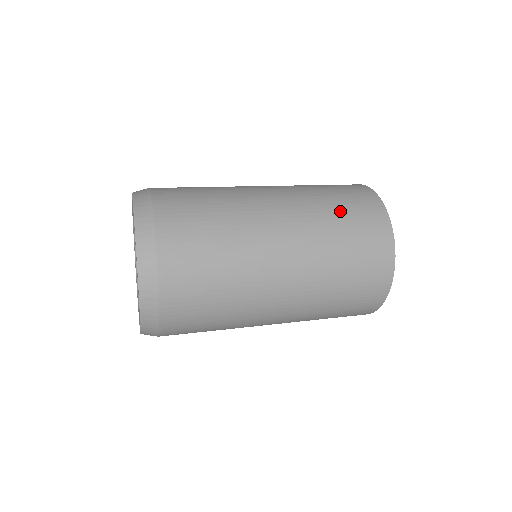
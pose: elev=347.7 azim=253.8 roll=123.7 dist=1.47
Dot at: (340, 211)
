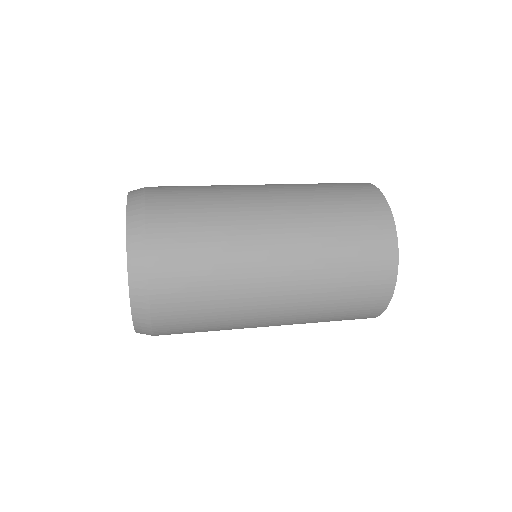
Dot at: (345, 286)
